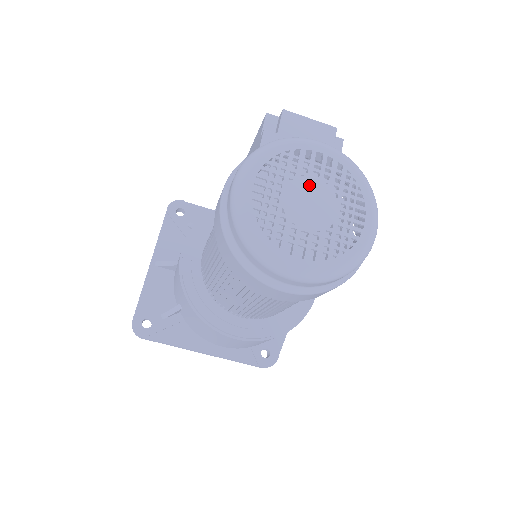
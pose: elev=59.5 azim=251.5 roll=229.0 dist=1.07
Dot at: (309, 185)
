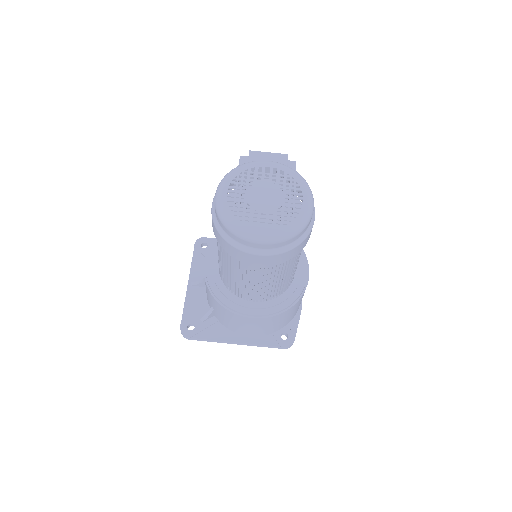
Dot at: (263, 187)
